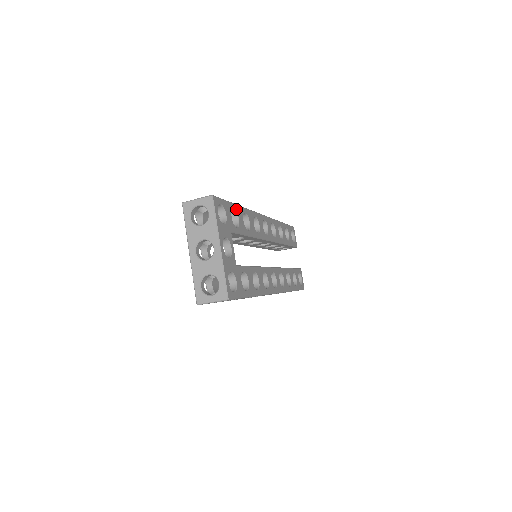
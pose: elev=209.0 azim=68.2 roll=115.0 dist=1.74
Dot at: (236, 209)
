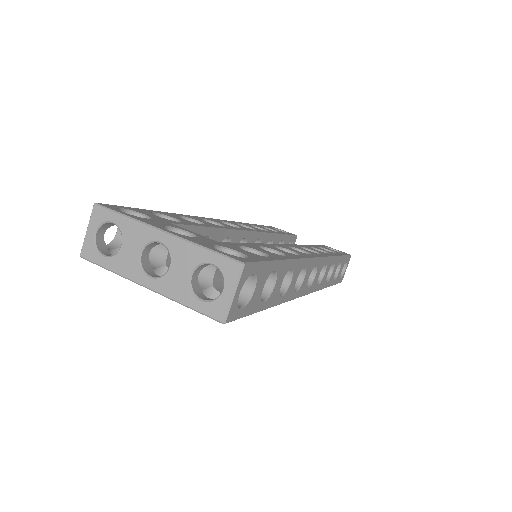
Dot at: (159, 213)
